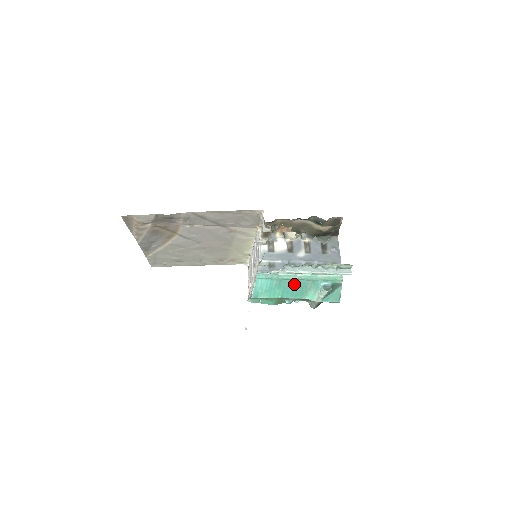
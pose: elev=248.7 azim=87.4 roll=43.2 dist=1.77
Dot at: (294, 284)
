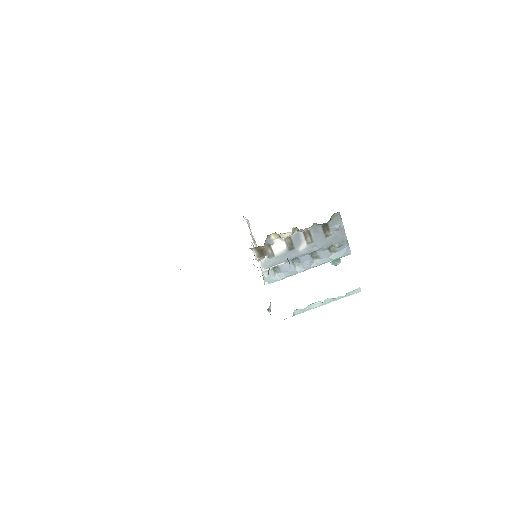
Dot at: occluded
